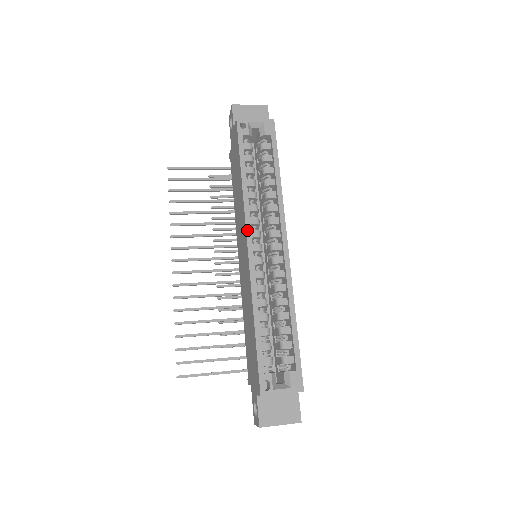
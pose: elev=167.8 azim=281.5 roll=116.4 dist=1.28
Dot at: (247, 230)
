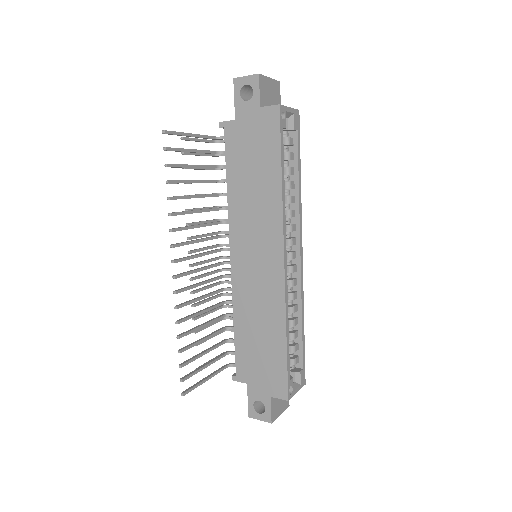
Dot at: (284, 243)
